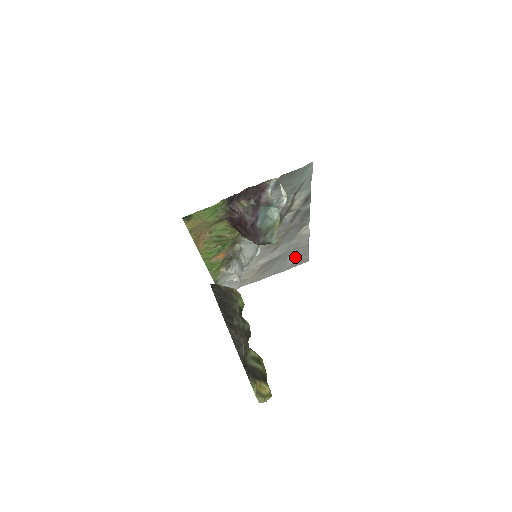
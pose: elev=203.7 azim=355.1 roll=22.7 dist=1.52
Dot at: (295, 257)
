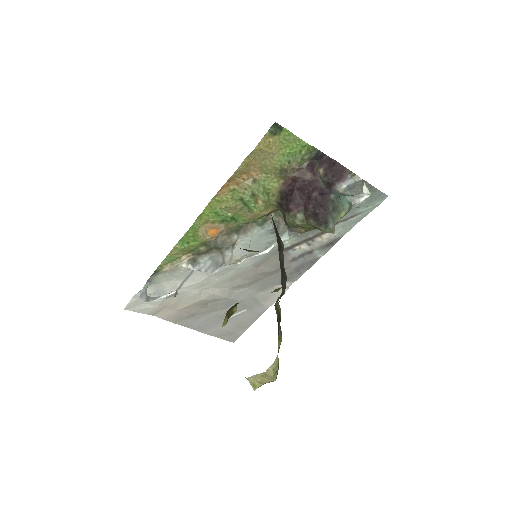
Dot at: (234, 322)
